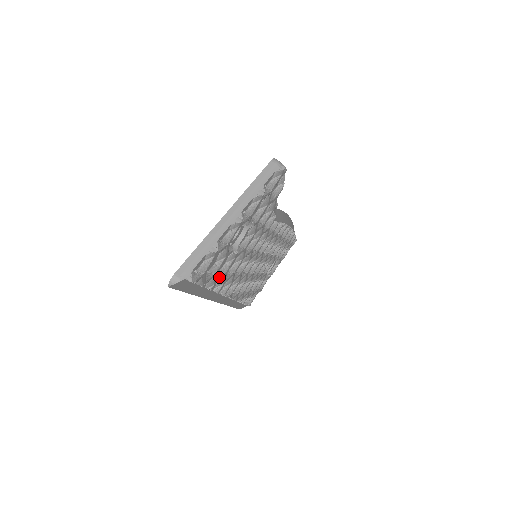
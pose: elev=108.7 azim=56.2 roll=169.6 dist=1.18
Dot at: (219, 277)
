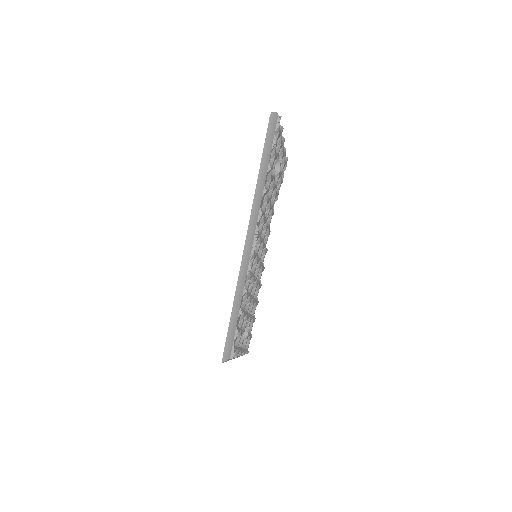
Dot at: occluded
